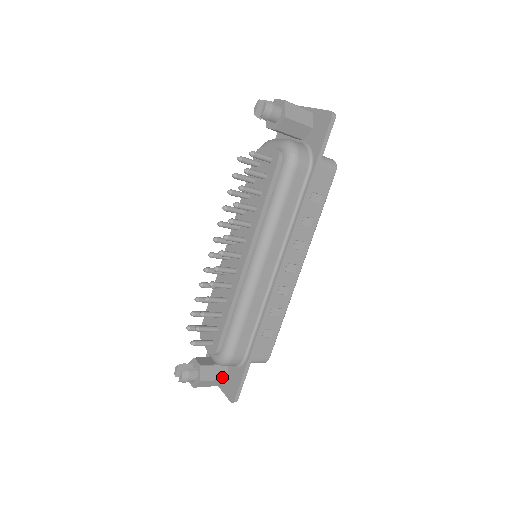
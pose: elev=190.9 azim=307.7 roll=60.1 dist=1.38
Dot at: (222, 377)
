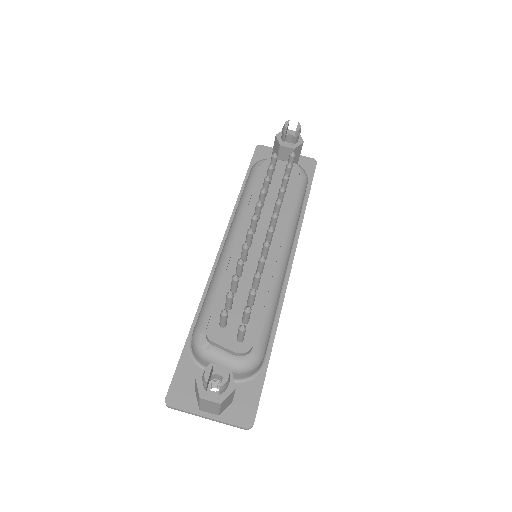
Dot at: occluded
